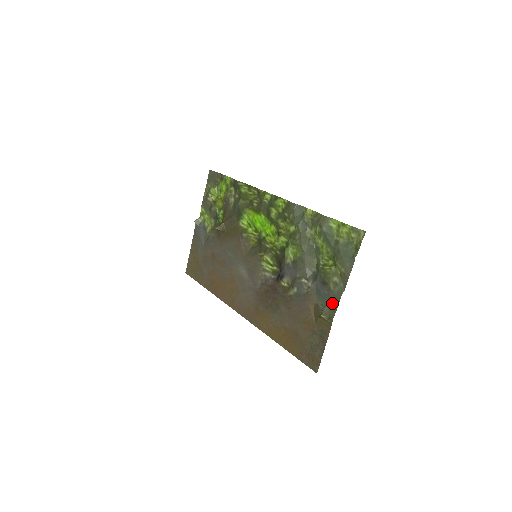
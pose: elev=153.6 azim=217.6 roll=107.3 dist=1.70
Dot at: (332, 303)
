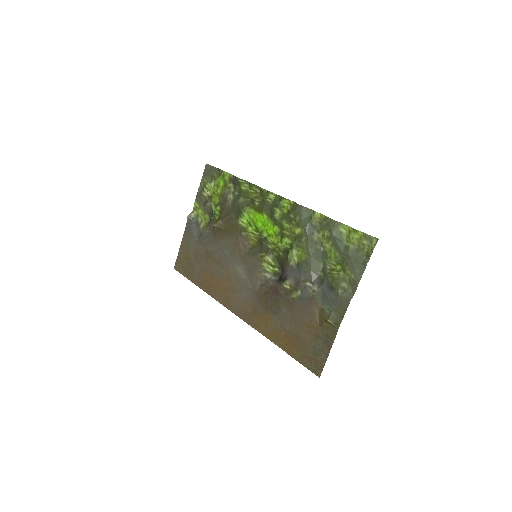
Dot at: (340, 308)
